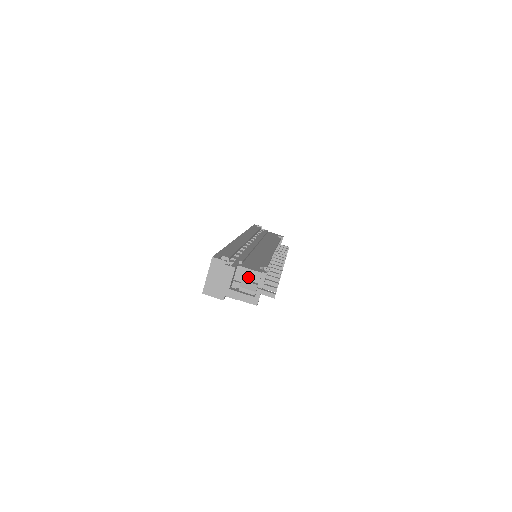
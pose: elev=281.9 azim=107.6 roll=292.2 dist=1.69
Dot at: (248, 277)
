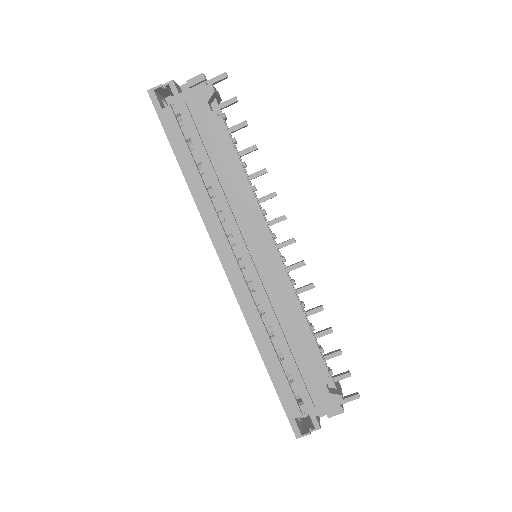
Dot at: occluded
